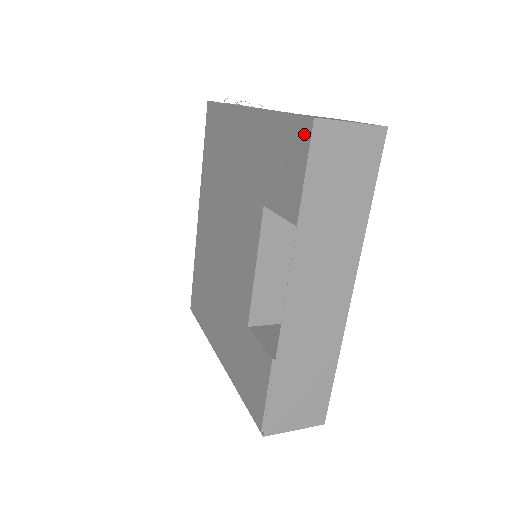
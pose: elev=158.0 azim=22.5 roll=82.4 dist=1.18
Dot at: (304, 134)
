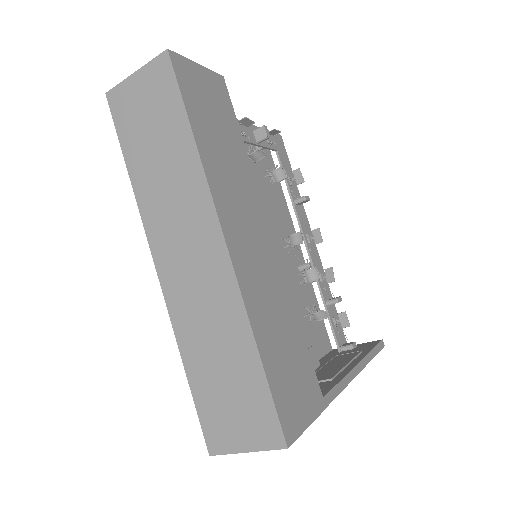
Dot at: occluded
